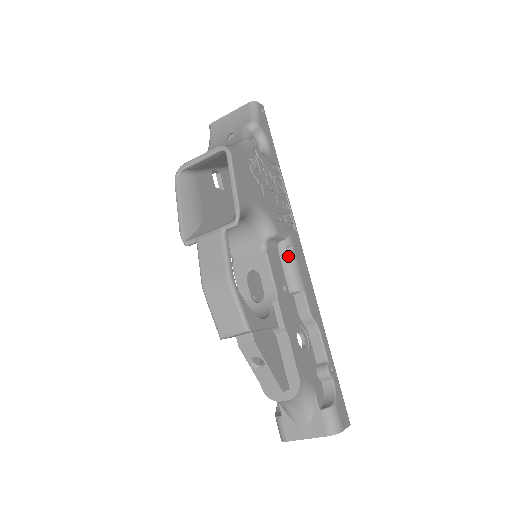
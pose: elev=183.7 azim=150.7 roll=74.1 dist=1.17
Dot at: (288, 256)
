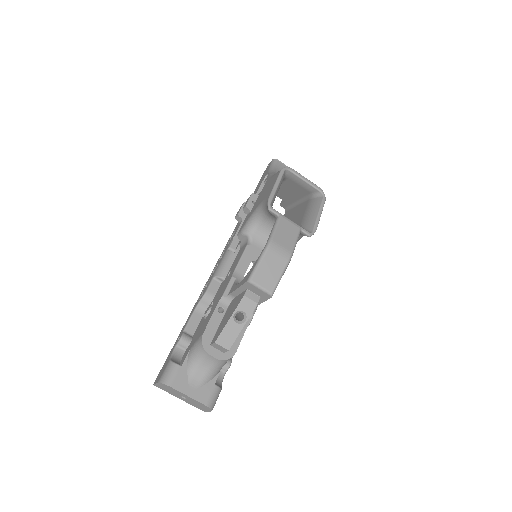
Dot at: occluded
